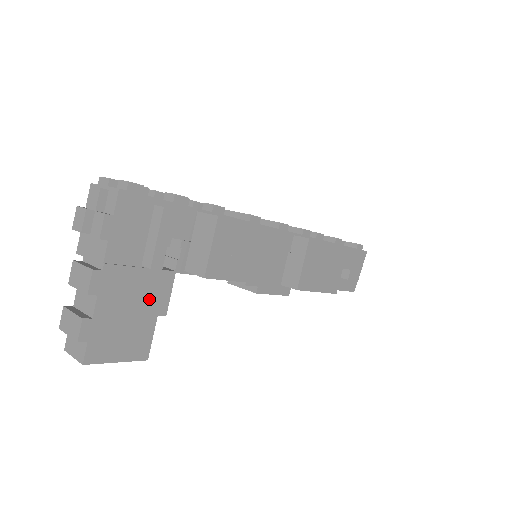
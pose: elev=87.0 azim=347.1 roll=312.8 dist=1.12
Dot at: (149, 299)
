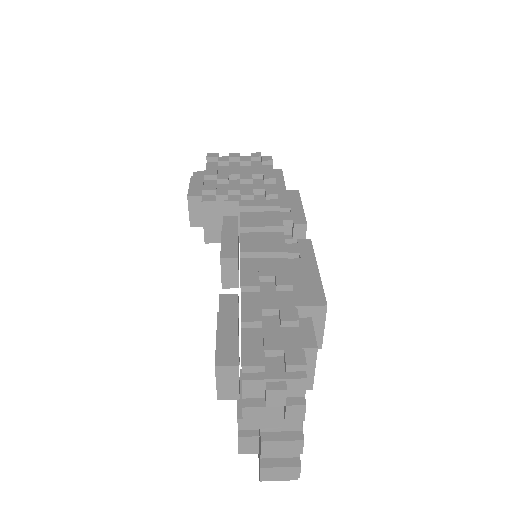
Dot at: occluded
